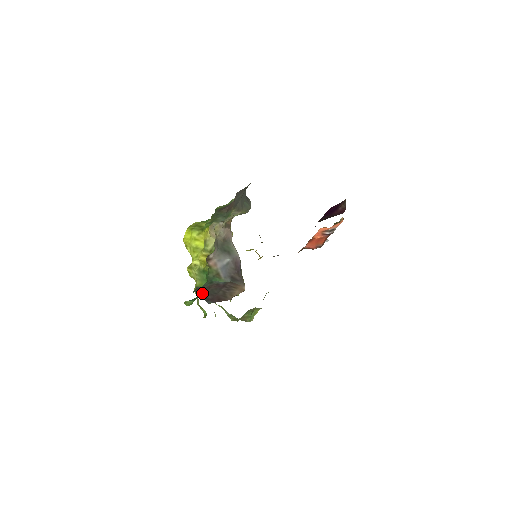
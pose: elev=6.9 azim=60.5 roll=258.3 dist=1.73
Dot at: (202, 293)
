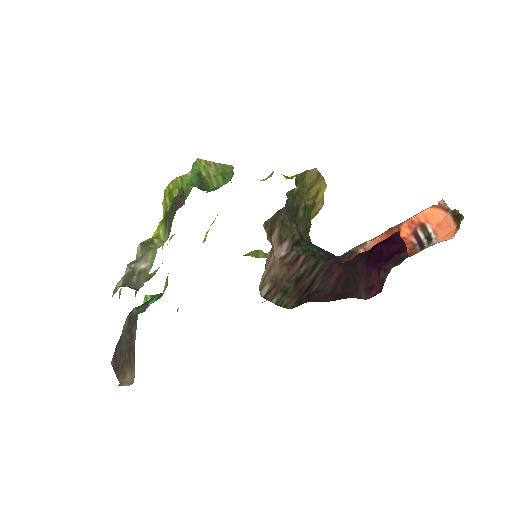
Dot at: (123, 332)
